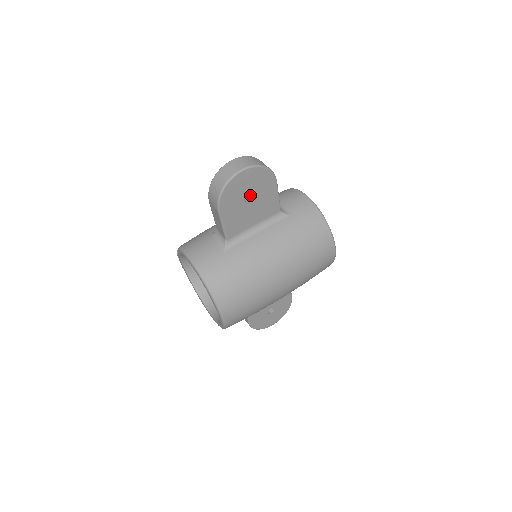
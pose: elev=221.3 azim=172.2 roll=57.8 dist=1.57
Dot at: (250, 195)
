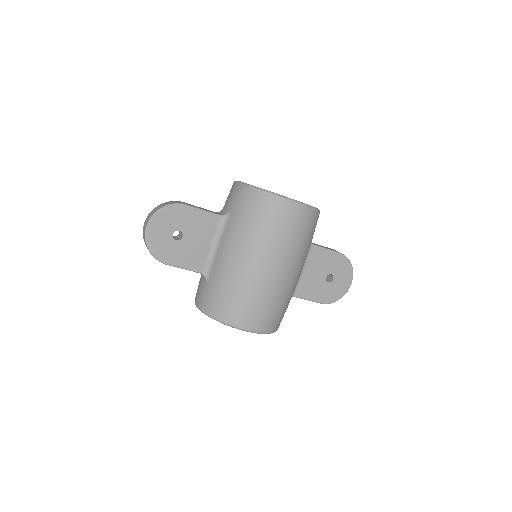
Dot at: (181, 232)
